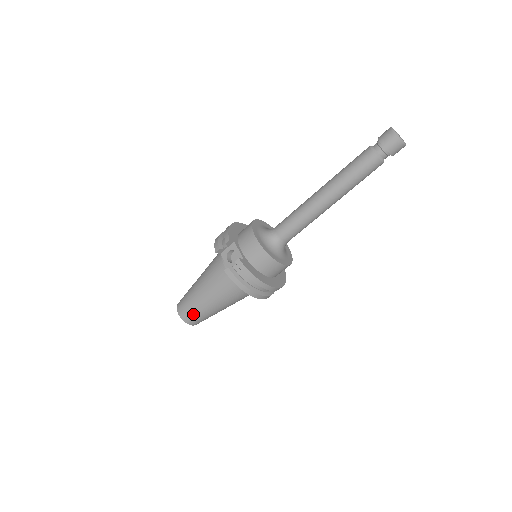
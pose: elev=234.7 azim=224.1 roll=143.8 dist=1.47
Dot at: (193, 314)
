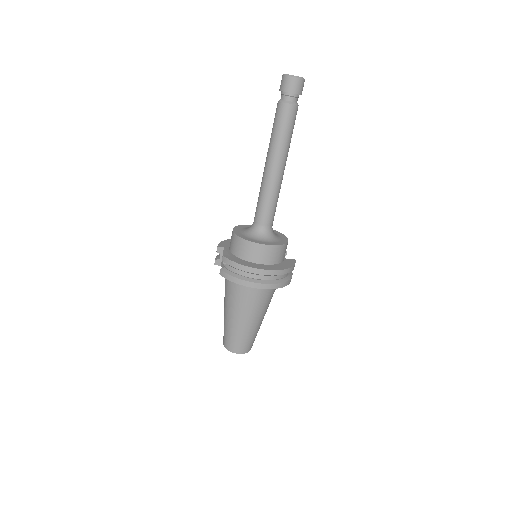
Dot at: (231, 339)
